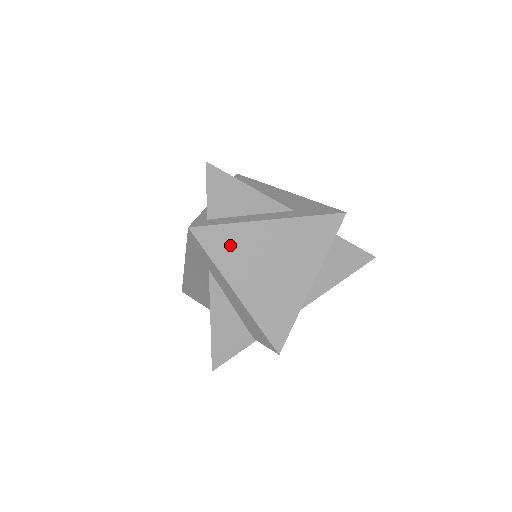
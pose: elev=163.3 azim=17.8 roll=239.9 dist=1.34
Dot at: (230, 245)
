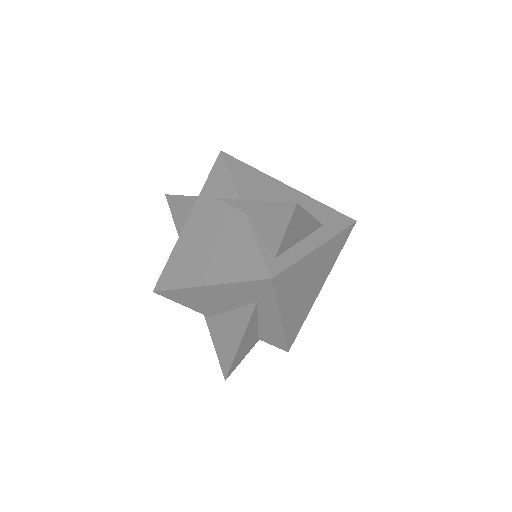
Dot at: (291, 281)
